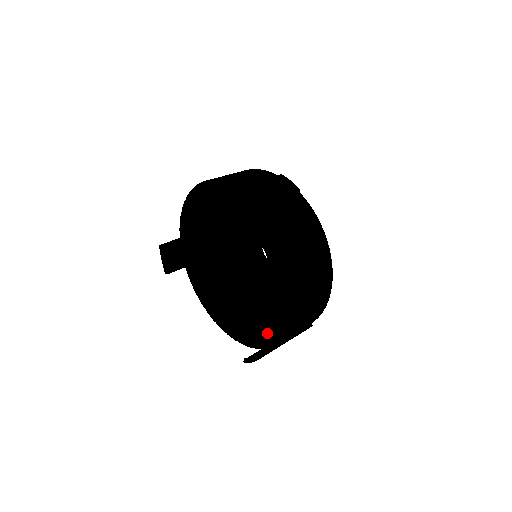
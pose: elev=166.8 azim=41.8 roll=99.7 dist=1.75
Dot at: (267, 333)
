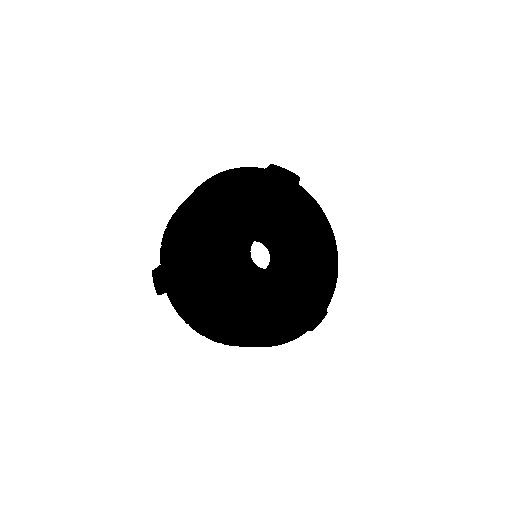
Dot at: occluded
